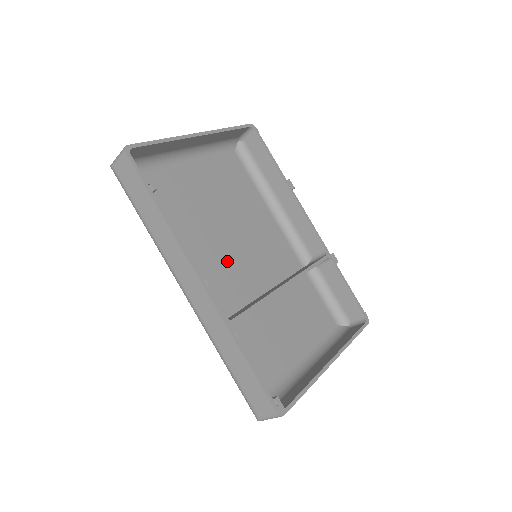
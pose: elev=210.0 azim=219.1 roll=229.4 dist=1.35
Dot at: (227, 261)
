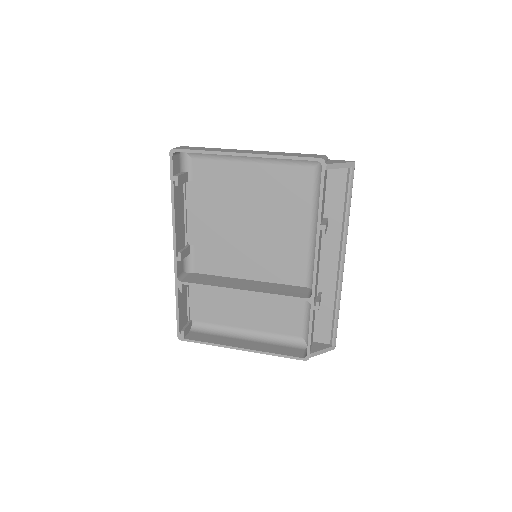
Dot at: (233, 245)
